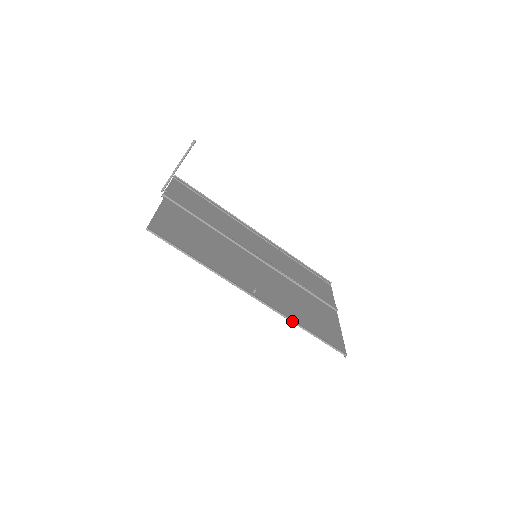
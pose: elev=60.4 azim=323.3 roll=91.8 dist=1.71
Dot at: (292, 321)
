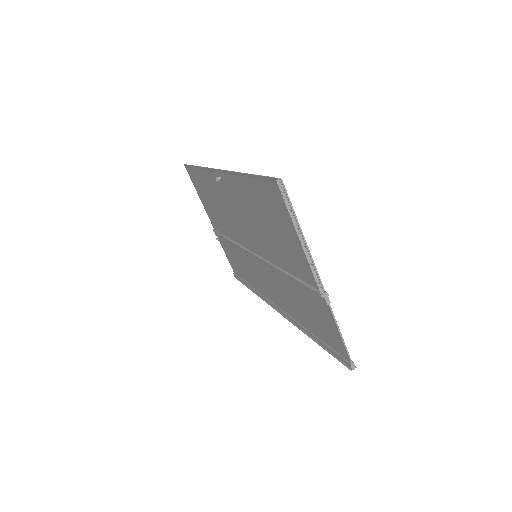
Dot at: (237, 172)
